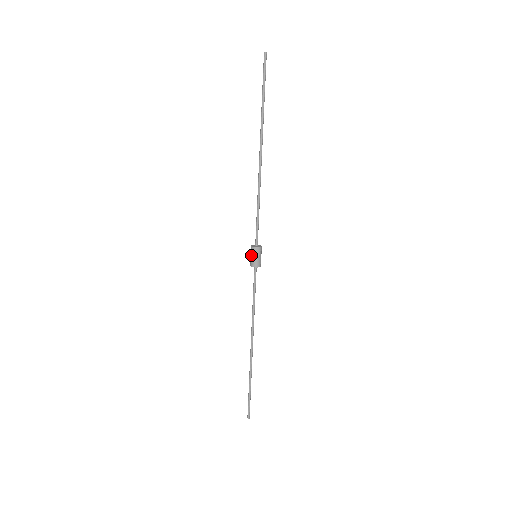
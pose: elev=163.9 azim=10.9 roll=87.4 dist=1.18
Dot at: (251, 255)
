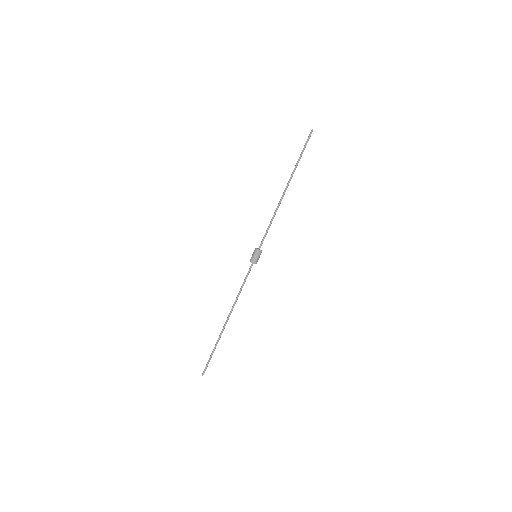
Dot at: (253, 253)
